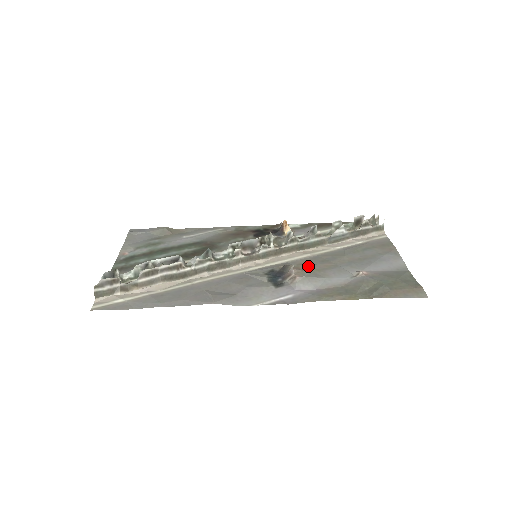
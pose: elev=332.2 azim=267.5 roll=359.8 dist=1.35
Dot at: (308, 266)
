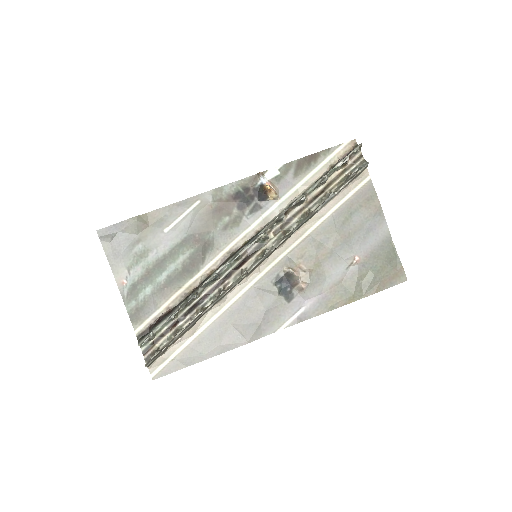
Dot at: (308, 261)
